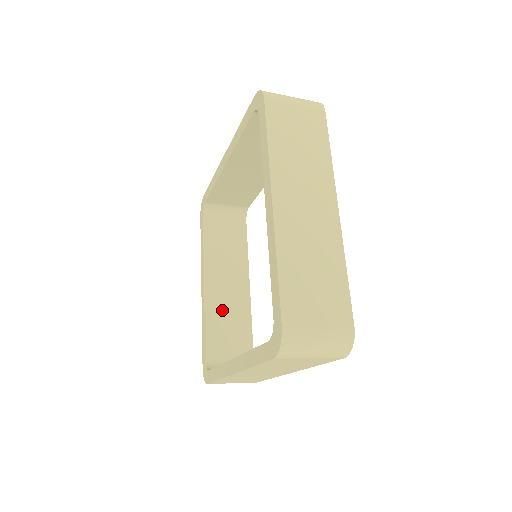
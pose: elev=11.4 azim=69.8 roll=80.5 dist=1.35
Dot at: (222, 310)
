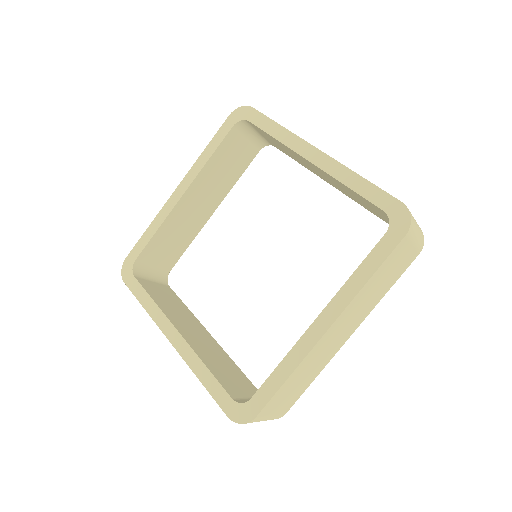
Dot at: (179, 224)
